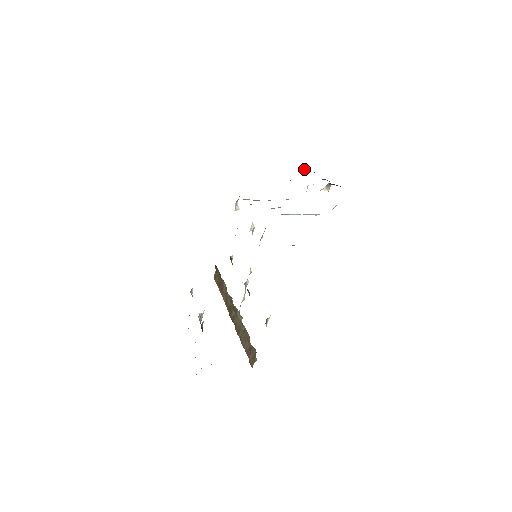
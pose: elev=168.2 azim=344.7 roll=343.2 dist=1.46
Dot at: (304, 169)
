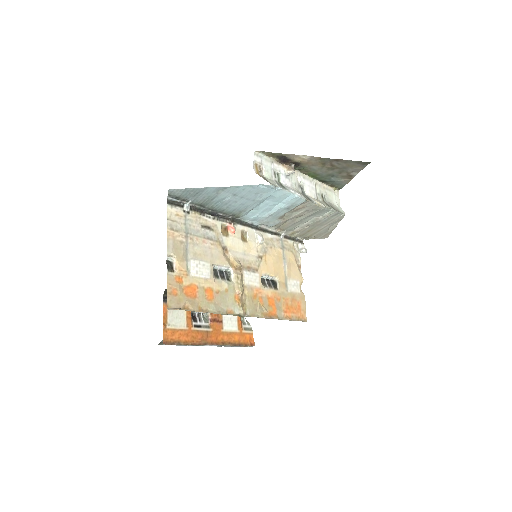
Dot at: (327, 182)
